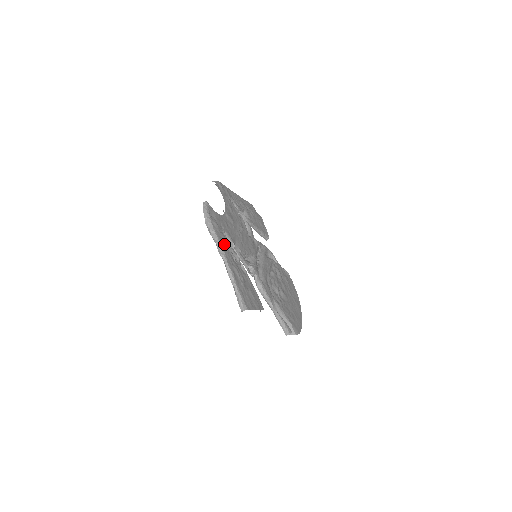
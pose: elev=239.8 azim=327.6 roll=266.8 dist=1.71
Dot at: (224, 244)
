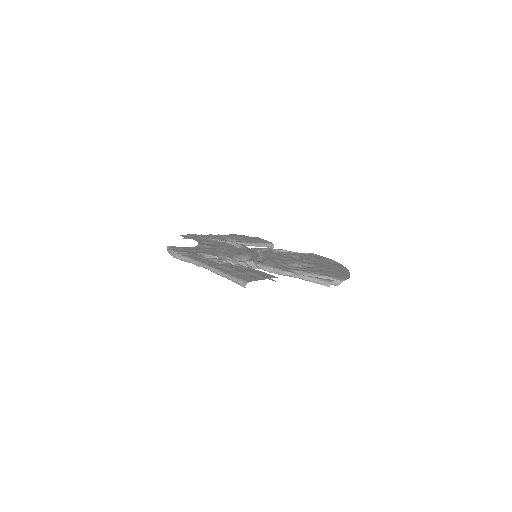
Dot at: (200, 259)
